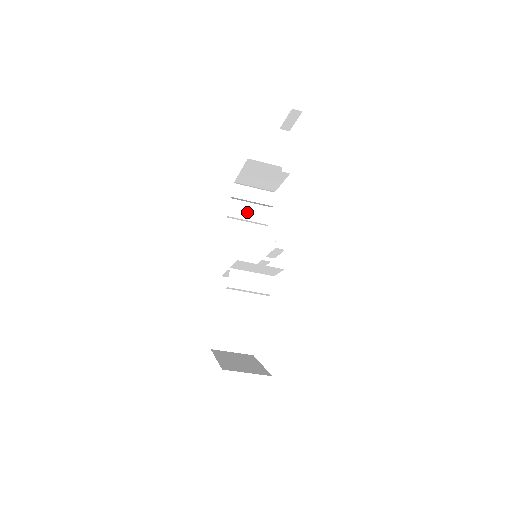
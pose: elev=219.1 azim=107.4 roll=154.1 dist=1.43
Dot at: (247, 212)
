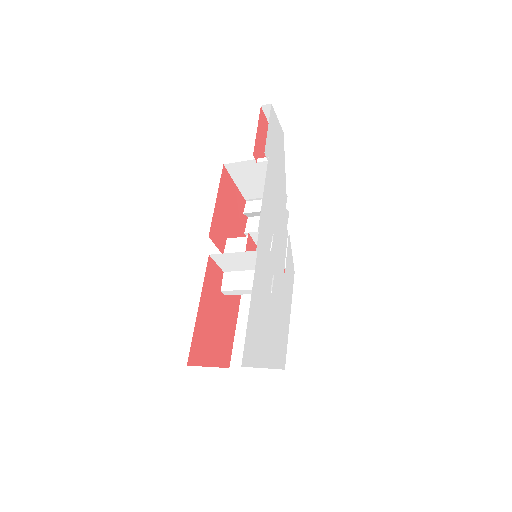
Dot at: occluded
